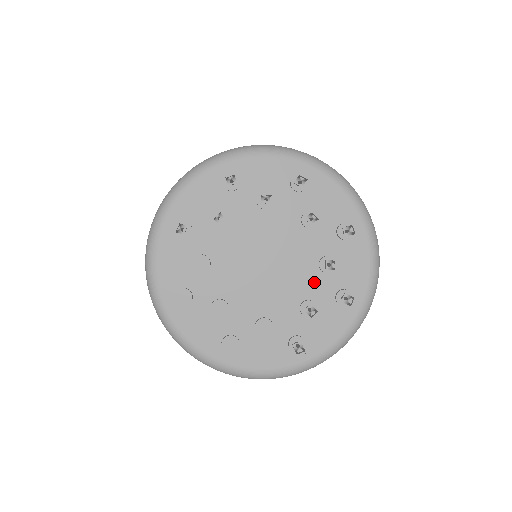
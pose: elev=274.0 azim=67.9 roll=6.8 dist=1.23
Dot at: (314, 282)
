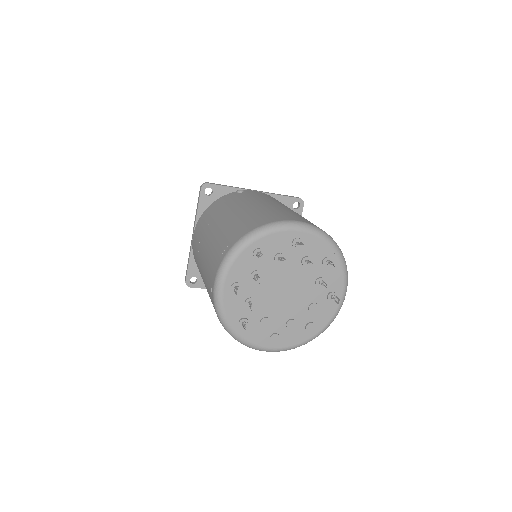
Dot at: (310, 272)
